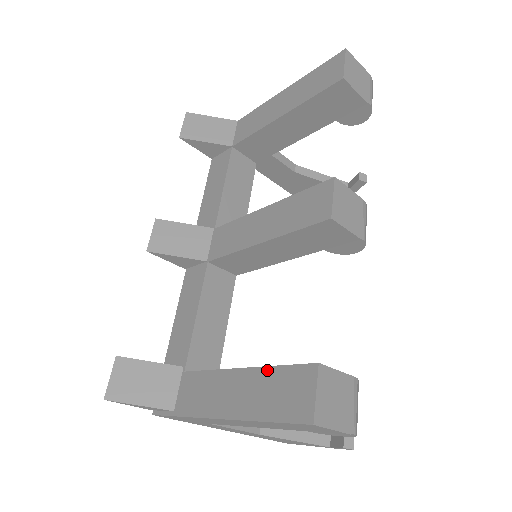
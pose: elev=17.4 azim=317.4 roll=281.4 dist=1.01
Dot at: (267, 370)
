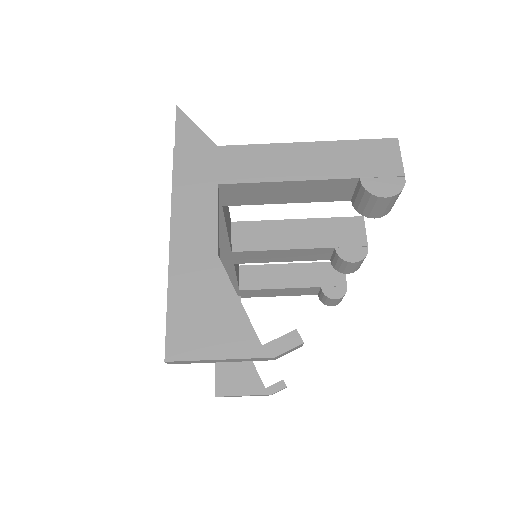
Dot at: occluded
